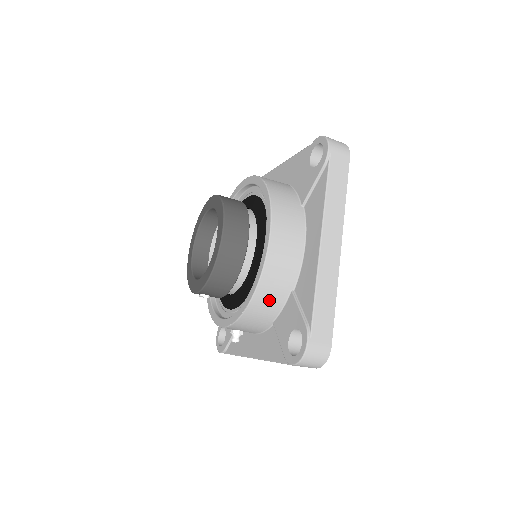
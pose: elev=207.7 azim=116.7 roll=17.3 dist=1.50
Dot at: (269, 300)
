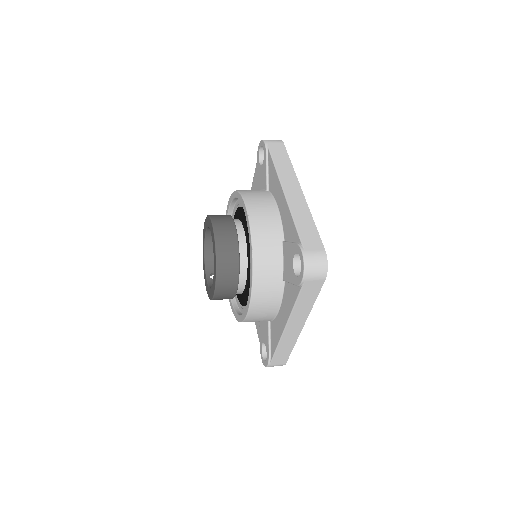
Dot at: occluded
